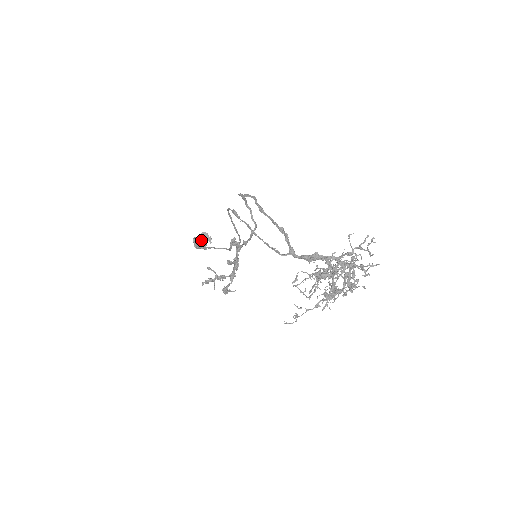
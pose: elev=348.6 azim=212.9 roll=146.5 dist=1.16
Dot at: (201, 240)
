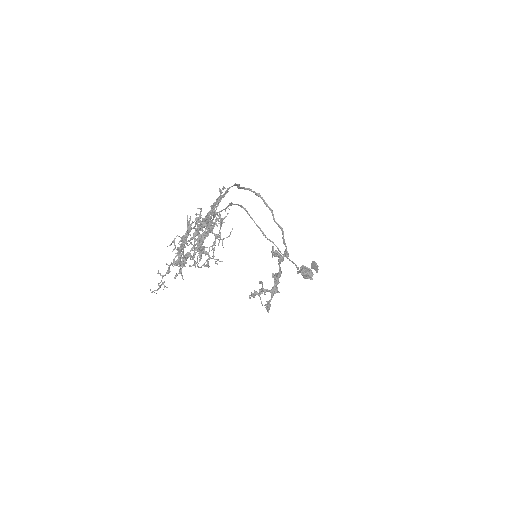
Dot at: (308, 269)
